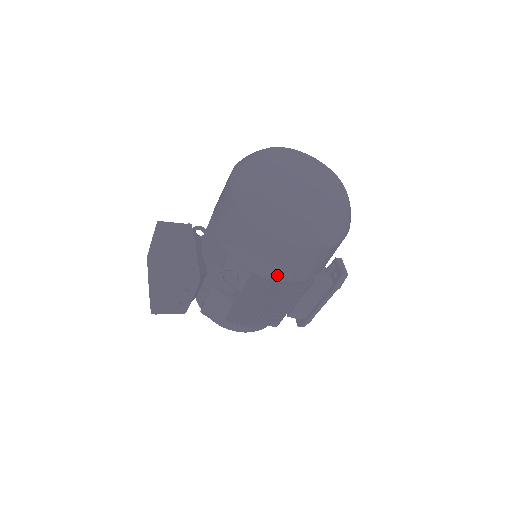
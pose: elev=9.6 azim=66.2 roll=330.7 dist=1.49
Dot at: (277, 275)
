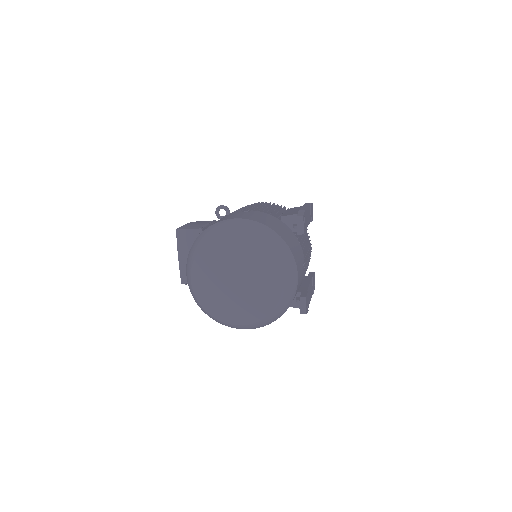
Dot at: occluded
